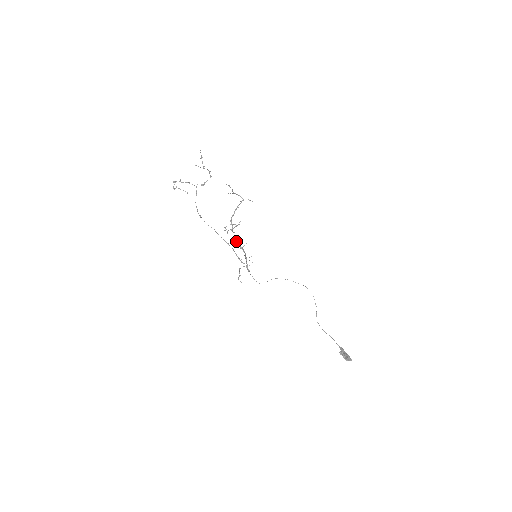
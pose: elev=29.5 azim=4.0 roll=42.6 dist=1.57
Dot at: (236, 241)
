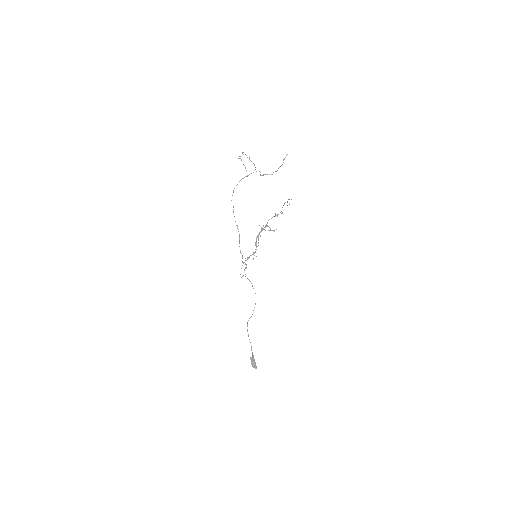
Dot at: occluded
